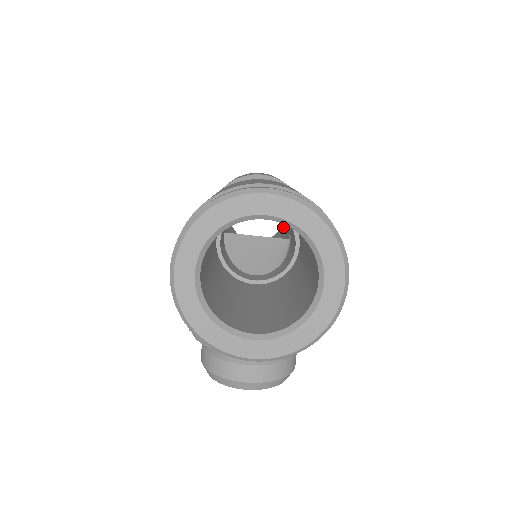
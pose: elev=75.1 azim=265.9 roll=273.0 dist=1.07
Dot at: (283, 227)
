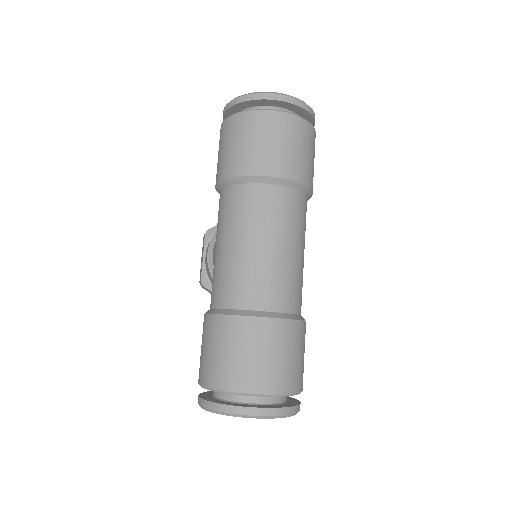
Dot at: occluded
